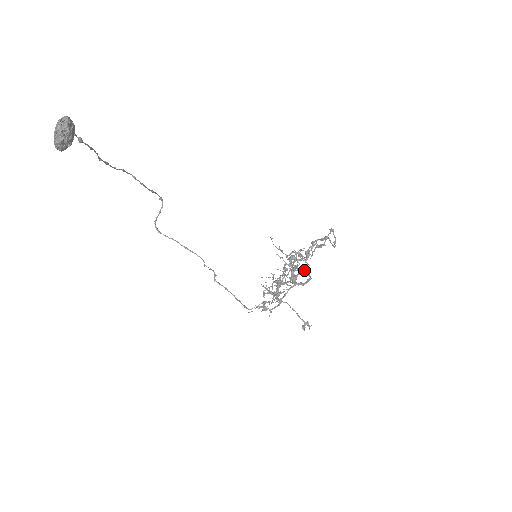
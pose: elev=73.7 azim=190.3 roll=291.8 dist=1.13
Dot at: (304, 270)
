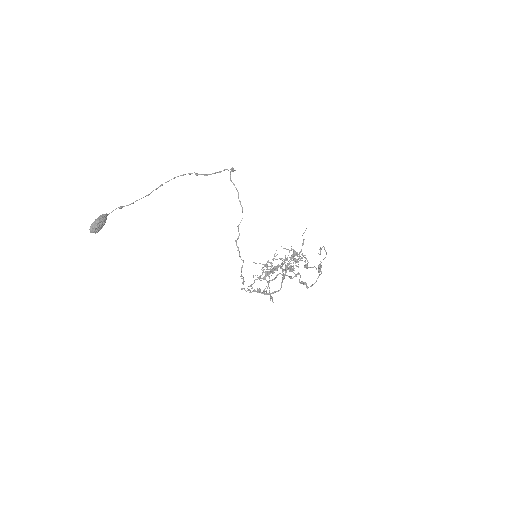
Dot at: (281, 282)
